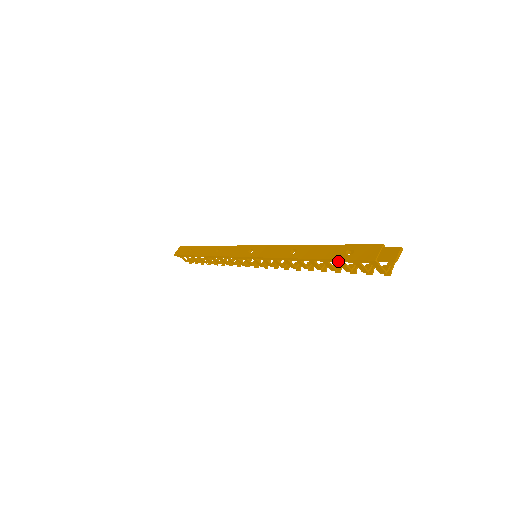
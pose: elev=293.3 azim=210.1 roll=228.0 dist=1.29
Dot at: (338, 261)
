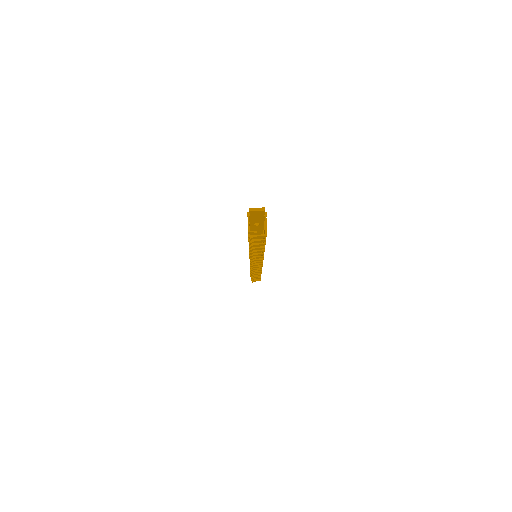
Dot at: occluded
